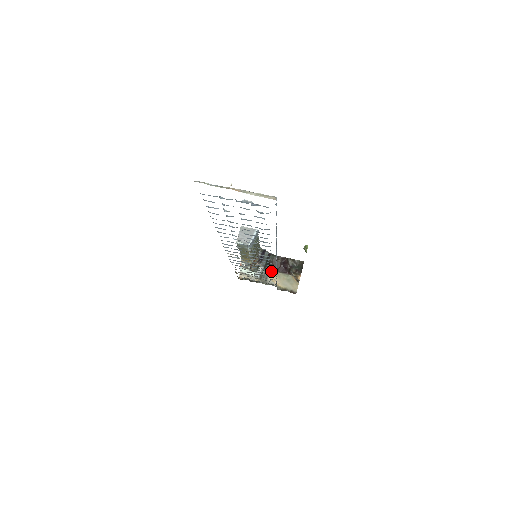
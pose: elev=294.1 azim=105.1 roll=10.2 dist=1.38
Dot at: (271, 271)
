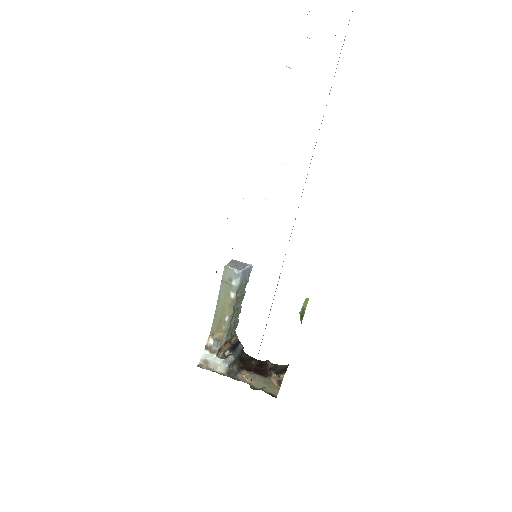
Dot at: (243, 369)
